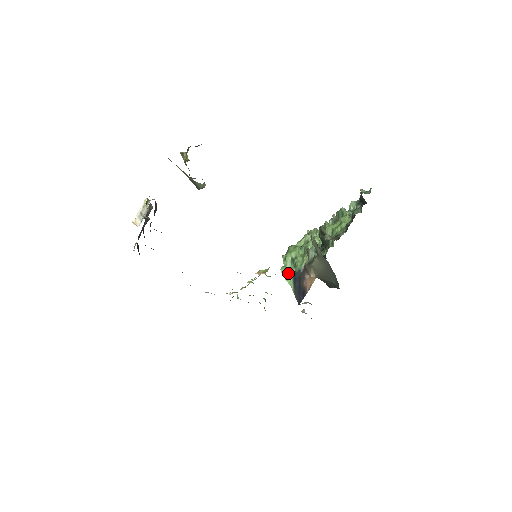
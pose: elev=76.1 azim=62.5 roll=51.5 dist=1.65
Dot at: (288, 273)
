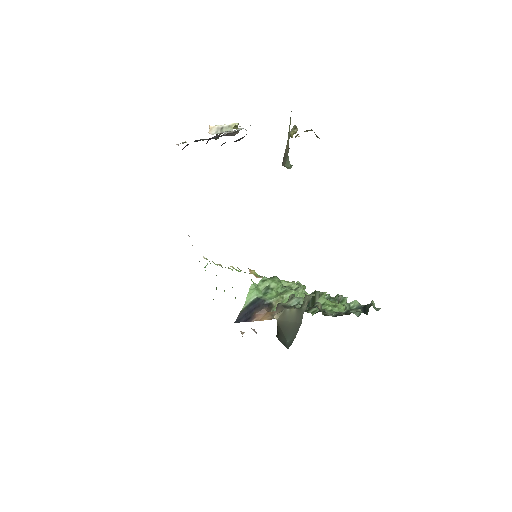
Dot at: (255, 292)
